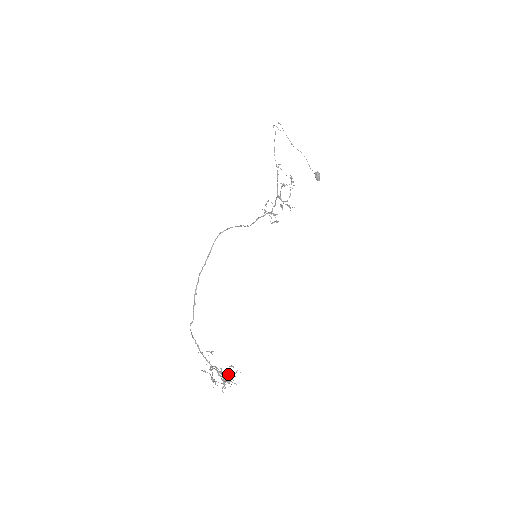
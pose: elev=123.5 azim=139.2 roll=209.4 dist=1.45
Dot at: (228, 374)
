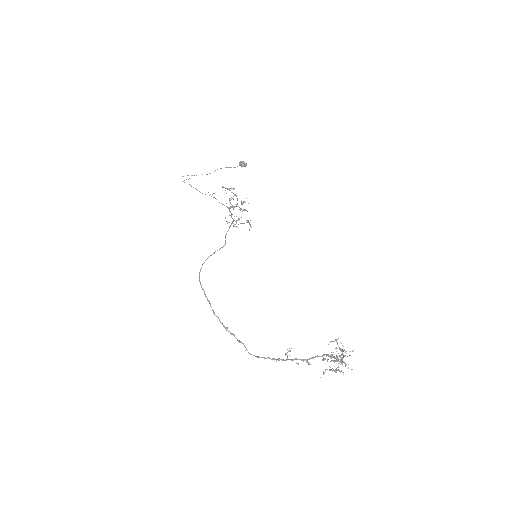
Dot at: occluded
